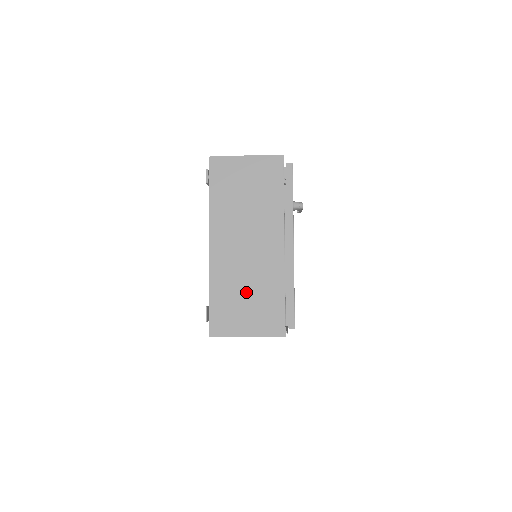
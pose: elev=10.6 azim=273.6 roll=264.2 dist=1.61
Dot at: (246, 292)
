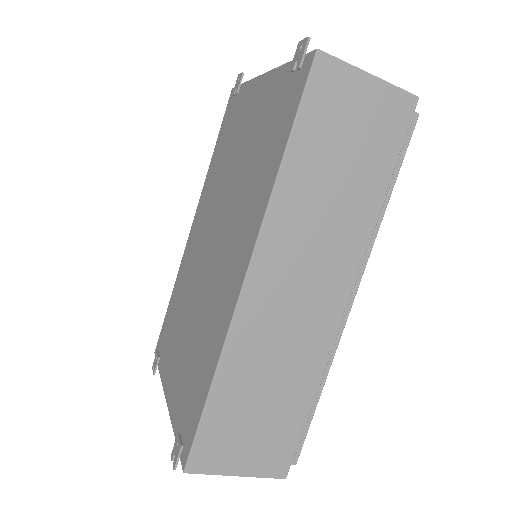
Dot at: occluded
